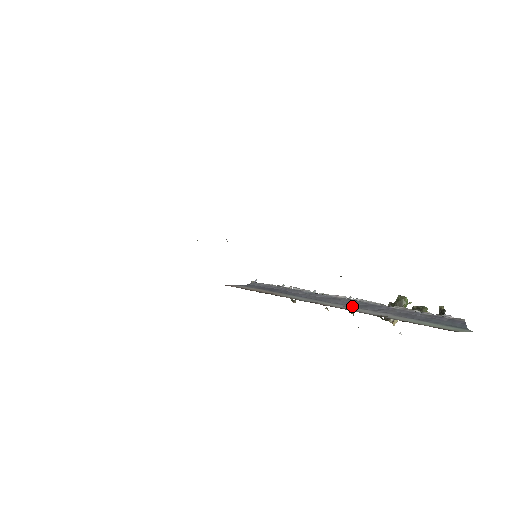
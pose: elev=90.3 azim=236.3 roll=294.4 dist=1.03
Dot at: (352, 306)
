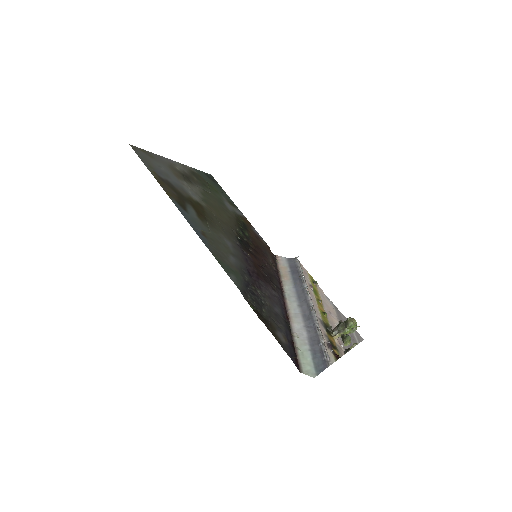
Dot at: (303, 315)
